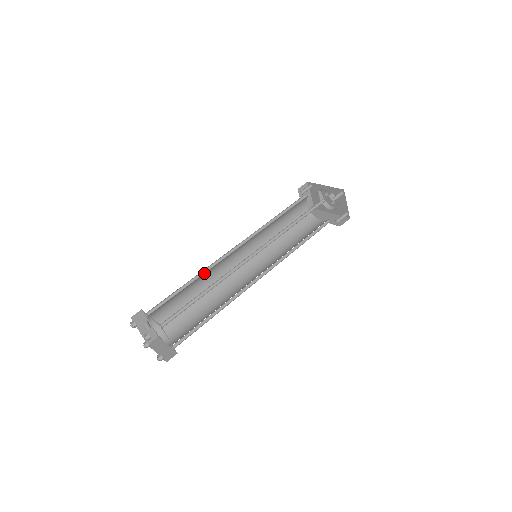
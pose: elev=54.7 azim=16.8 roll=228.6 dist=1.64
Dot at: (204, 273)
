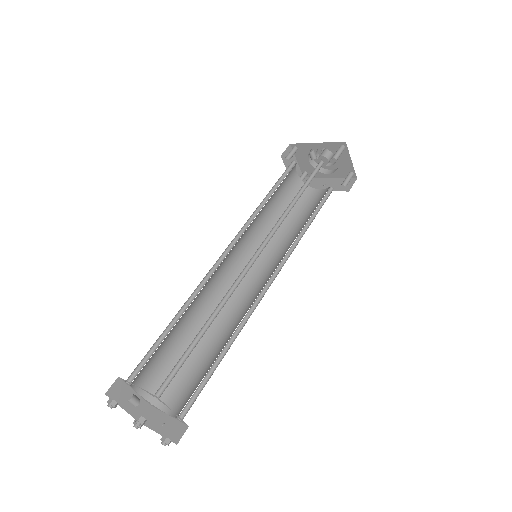
Dot at: (193, 298)
